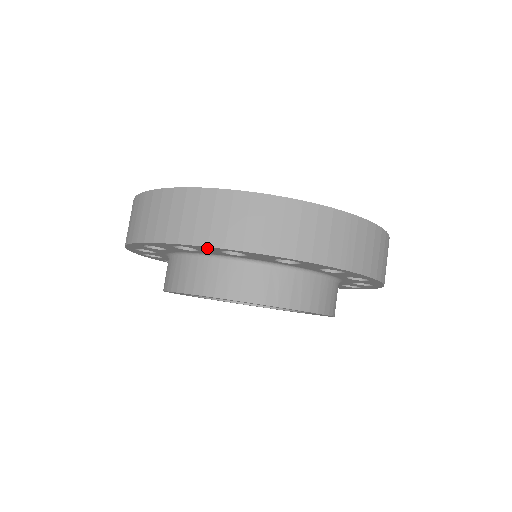
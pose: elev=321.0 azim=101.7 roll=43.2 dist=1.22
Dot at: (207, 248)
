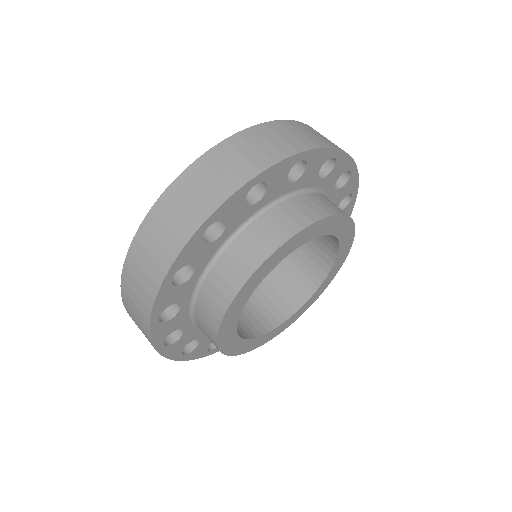
Dot at: (283, 167)
